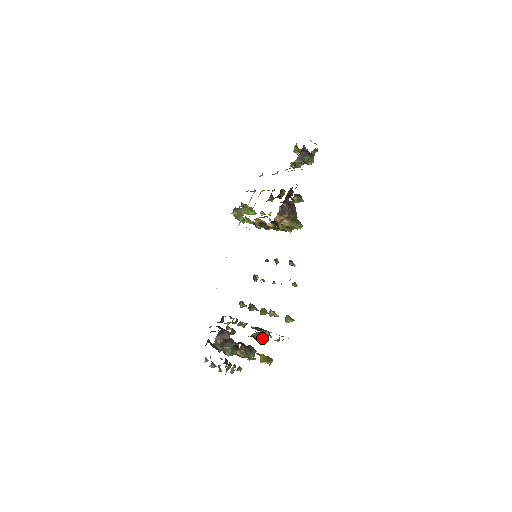
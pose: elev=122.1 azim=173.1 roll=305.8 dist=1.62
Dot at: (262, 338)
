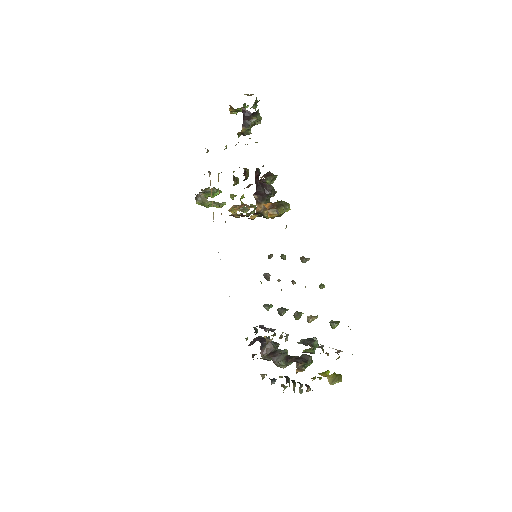
Dot at: occluded
